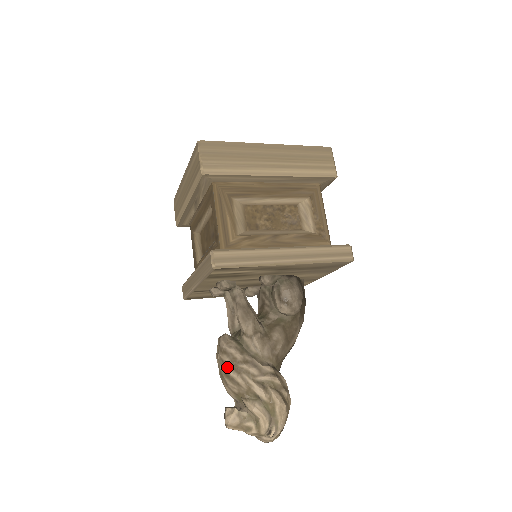
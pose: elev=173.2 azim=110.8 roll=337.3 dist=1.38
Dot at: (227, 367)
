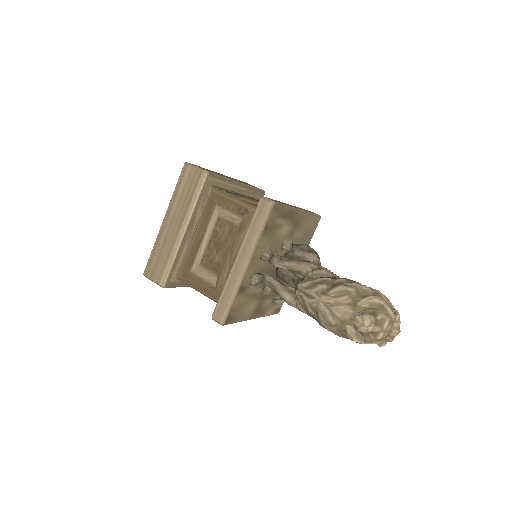
Dot at: (328, 290)
